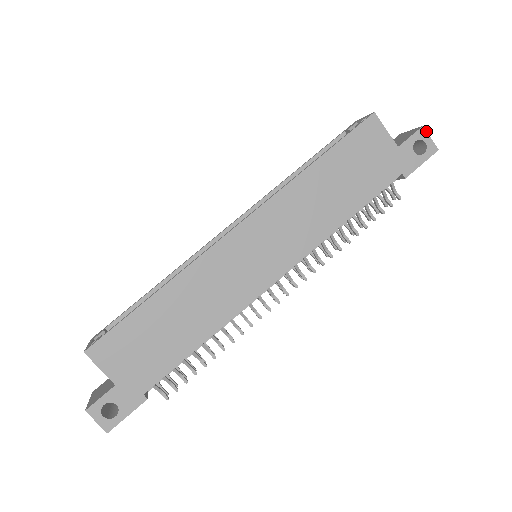
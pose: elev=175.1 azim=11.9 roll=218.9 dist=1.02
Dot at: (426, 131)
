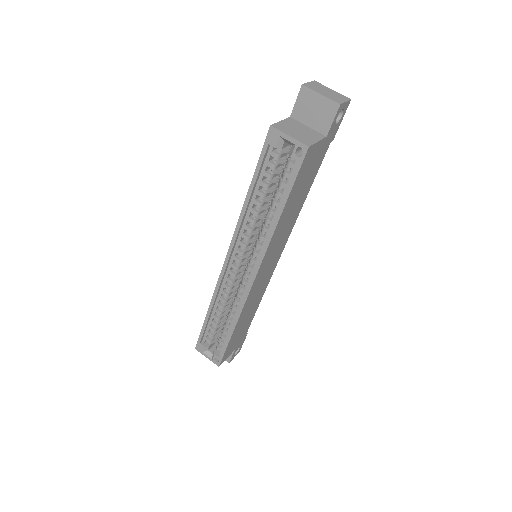
Dot at: (343, 104)
